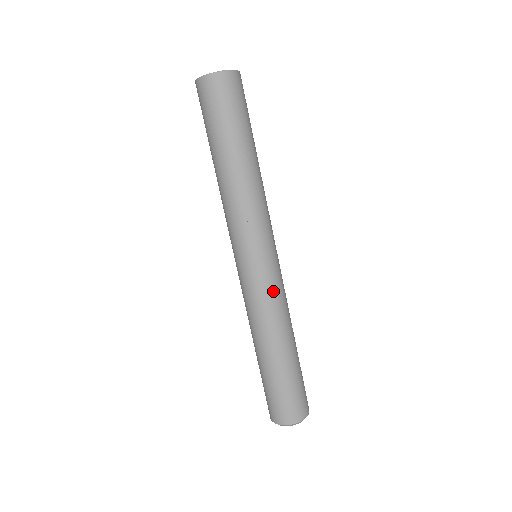
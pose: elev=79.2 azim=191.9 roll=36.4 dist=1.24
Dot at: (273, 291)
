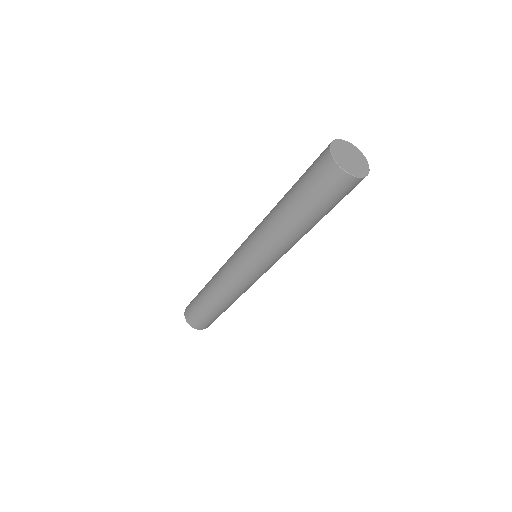
Dot at: occluded
